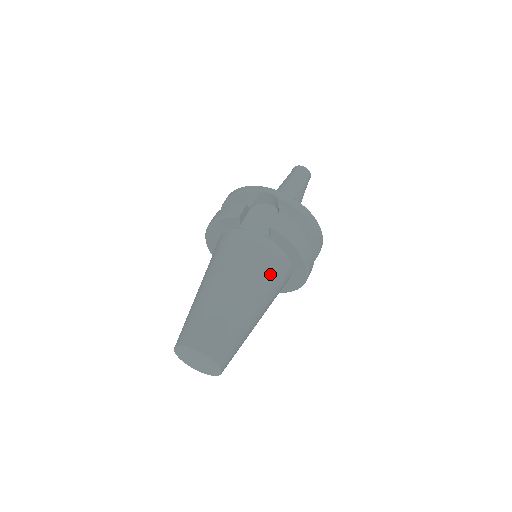
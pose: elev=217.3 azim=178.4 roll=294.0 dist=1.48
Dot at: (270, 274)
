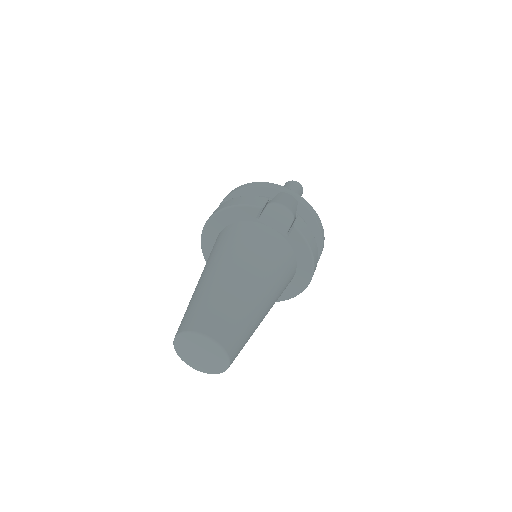
Dot at: (283, 275)
